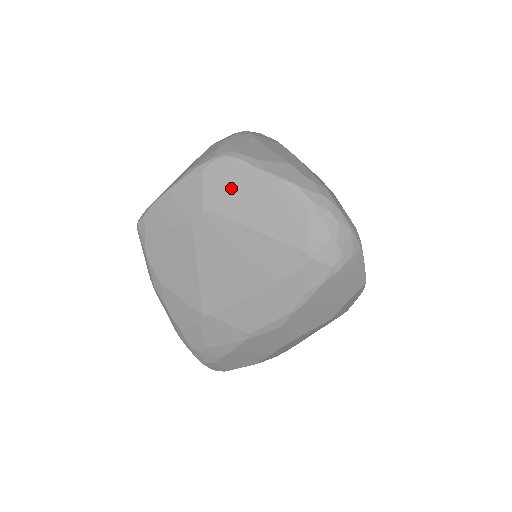
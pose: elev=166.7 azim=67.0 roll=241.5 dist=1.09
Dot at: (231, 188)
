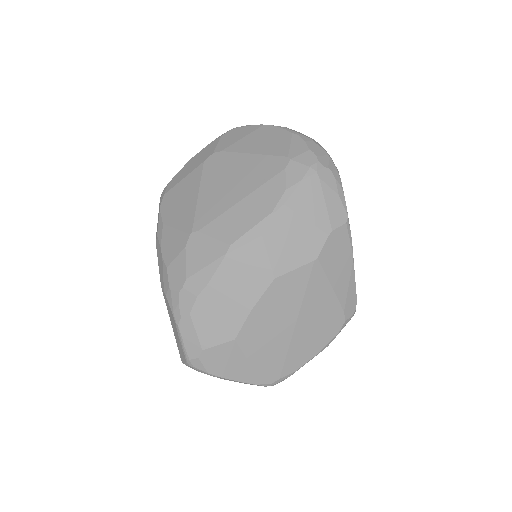
Dot at: (238, 137)
